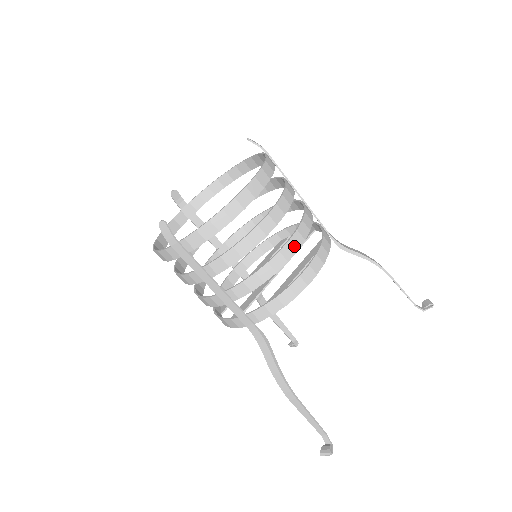
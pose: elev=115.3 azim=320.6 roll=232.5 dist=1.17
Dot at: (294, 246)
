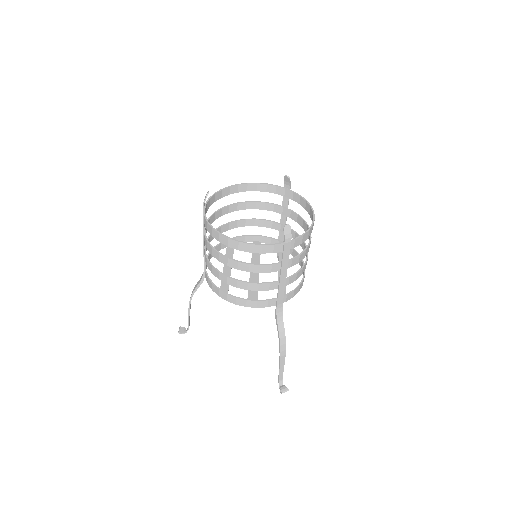
Dot at: occluded
